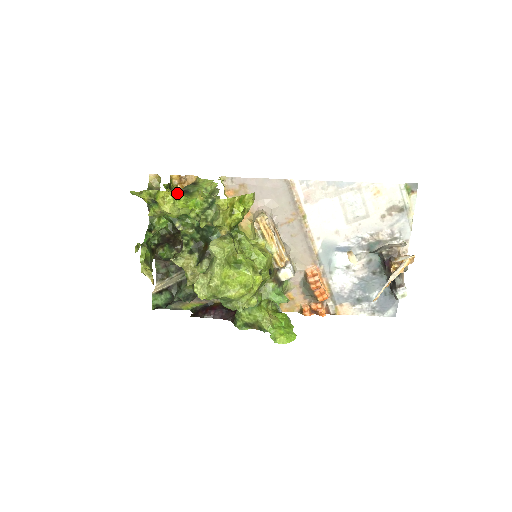
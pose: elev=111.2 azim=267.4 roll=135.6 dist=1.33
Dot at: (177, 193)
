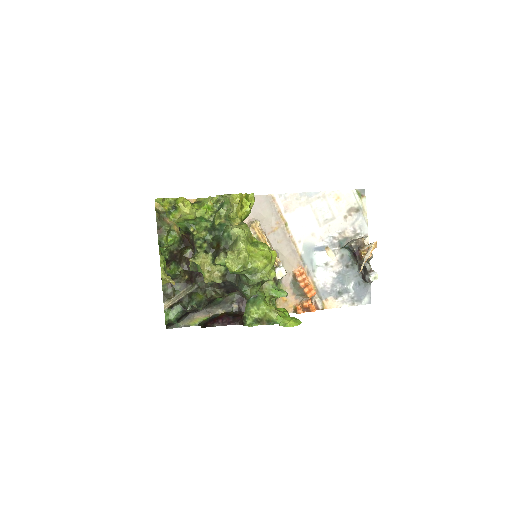
Dot at: occluded
